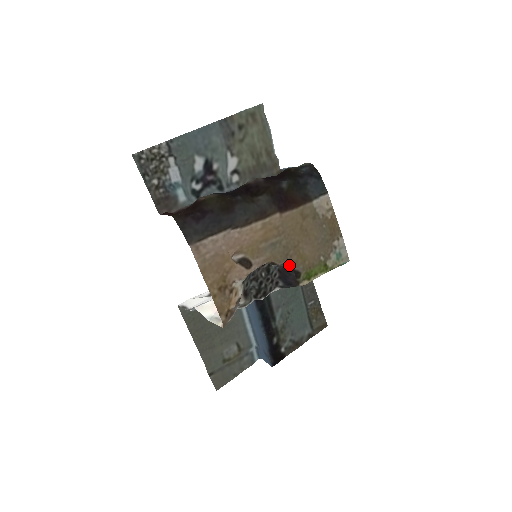
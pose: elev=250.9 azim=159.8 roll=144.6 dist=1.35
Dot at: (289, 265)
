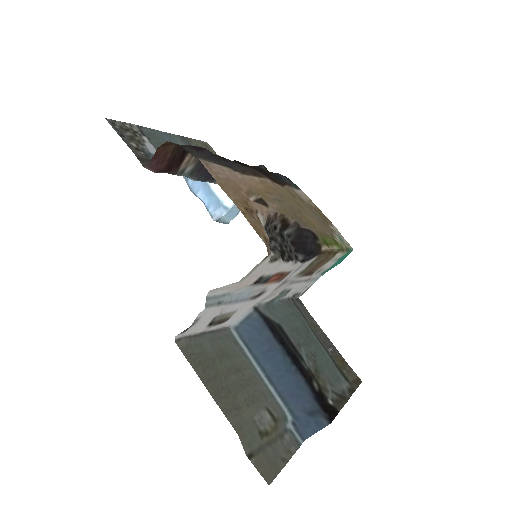
Dot at: (302, 227)
